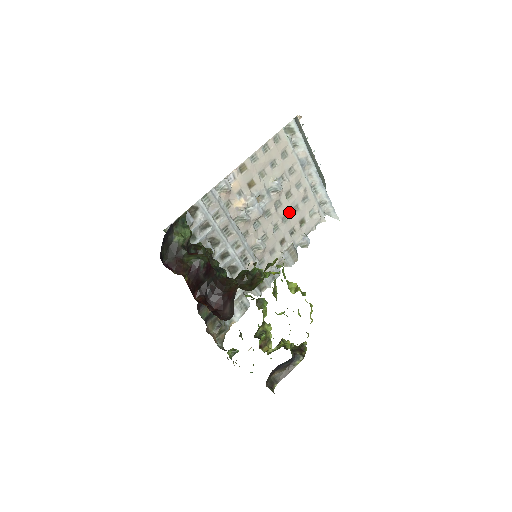
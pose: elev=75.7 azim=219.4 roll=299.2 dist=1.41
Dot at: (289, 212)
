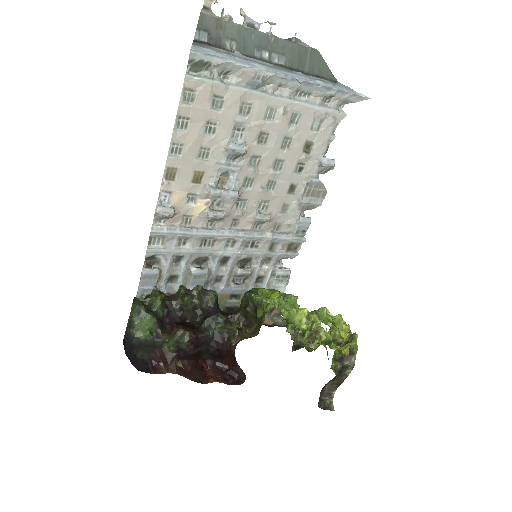
Dot at: (278, 154)
